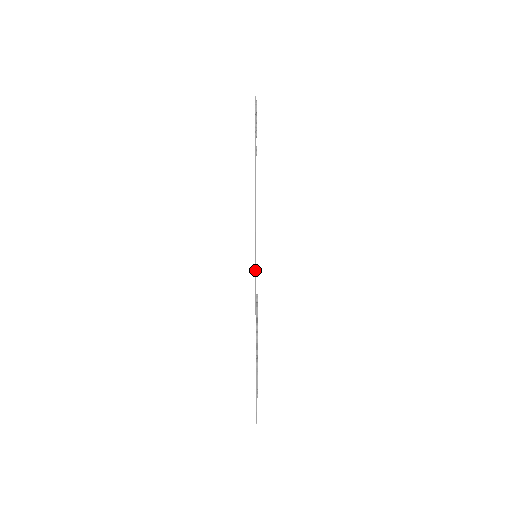
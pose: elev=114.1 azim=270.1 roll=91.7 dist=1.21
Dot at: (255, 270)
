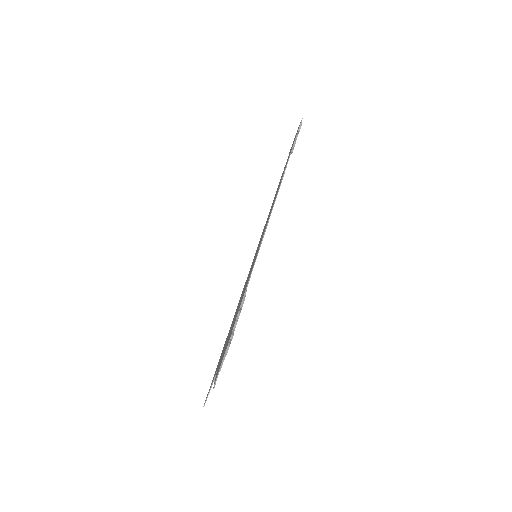
Dot at: (253, 266)
